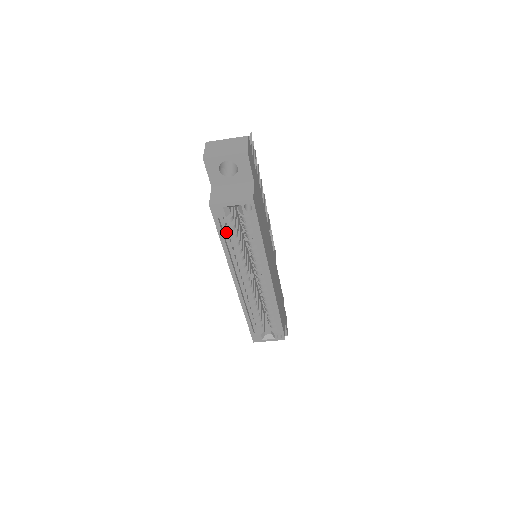
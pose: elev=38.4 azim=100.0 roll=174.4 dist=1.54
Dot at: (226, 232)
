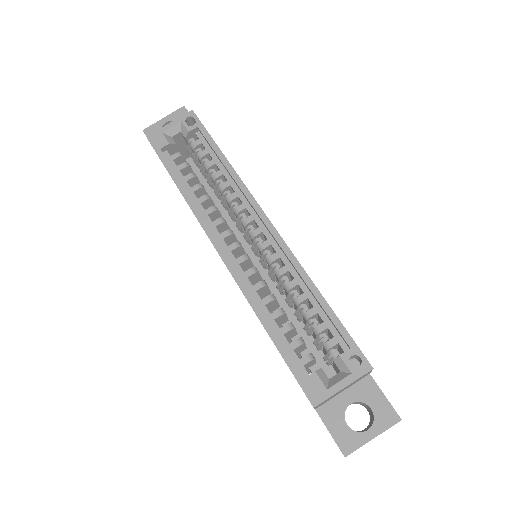
Dot at: (179, 173)
